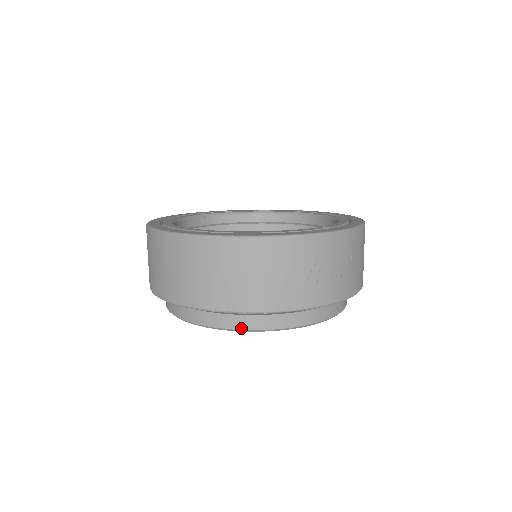
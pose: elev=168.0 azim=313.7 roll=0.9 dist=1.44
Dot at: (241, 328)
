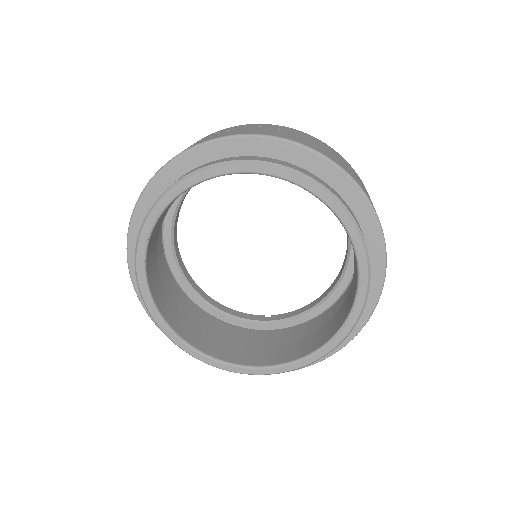
Dot at: (147, 214)
